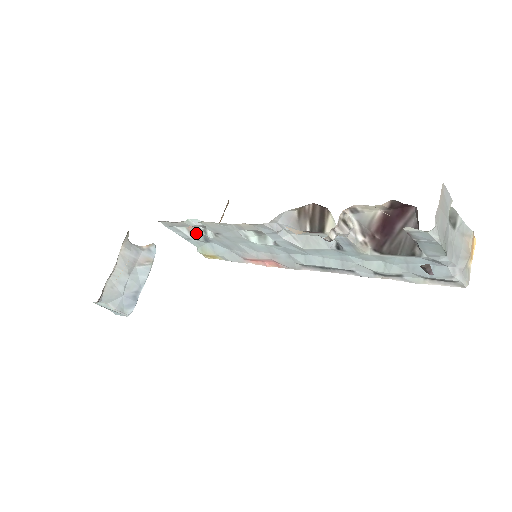
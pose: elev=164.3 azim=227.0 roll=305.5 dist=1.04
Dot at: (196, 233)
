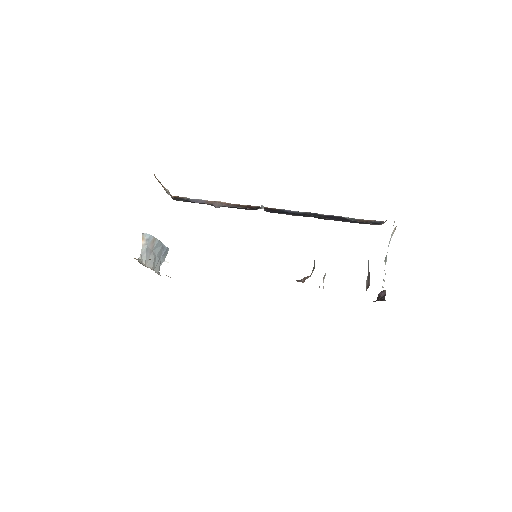
Dot at: occluded
